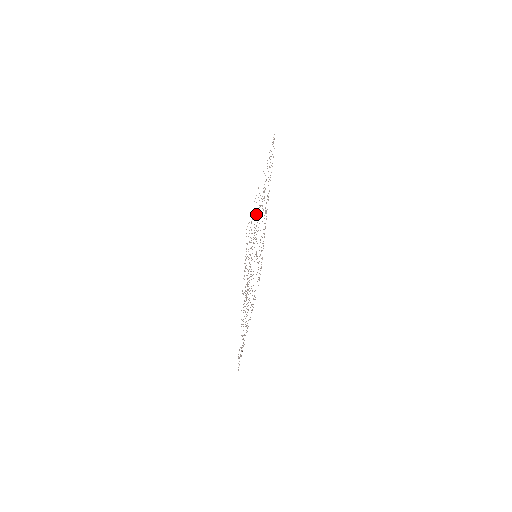
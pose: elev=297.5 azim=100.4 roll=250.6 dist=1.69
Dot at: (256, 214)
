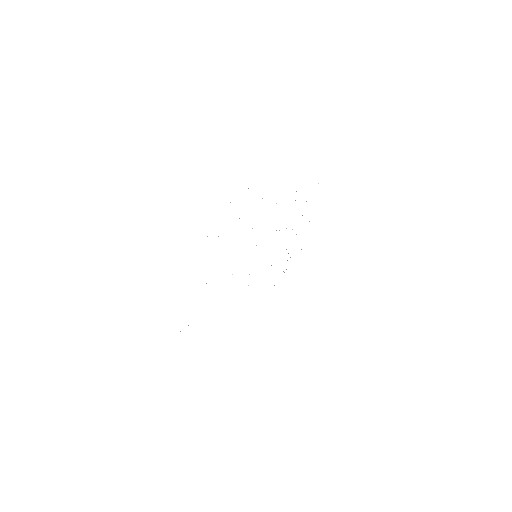
Dot at: occluded
